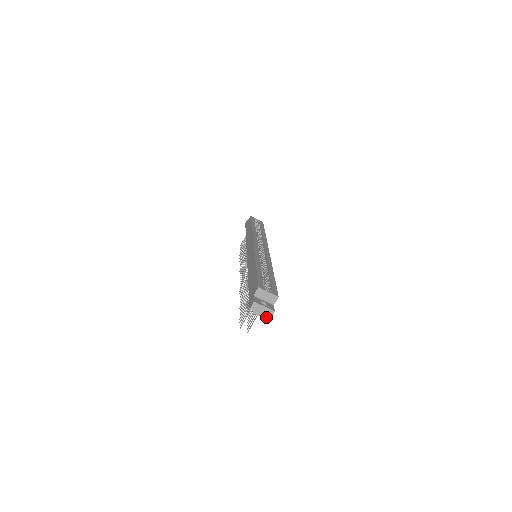
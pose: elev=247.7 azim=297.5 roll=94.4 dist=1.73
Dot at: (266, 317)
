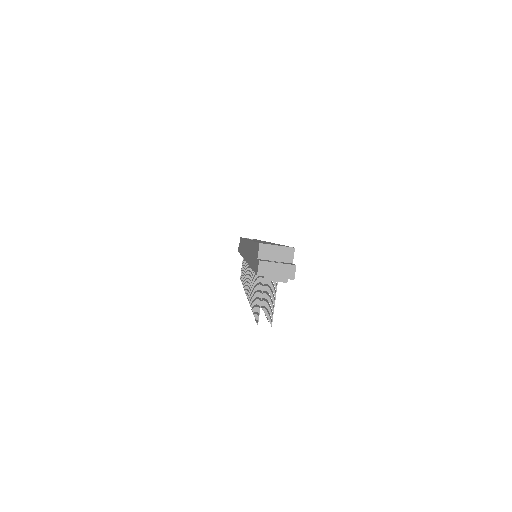
Dot at: (286, 280)
